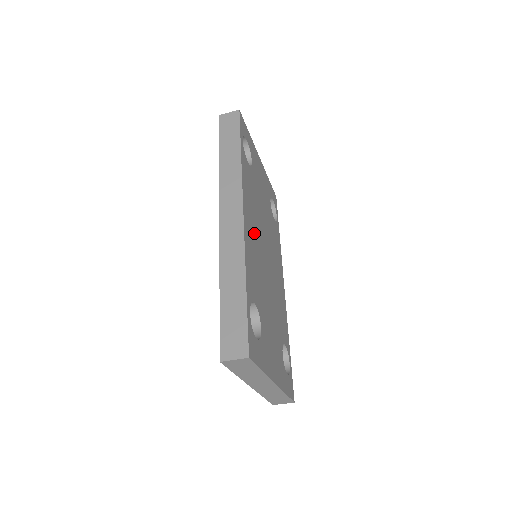
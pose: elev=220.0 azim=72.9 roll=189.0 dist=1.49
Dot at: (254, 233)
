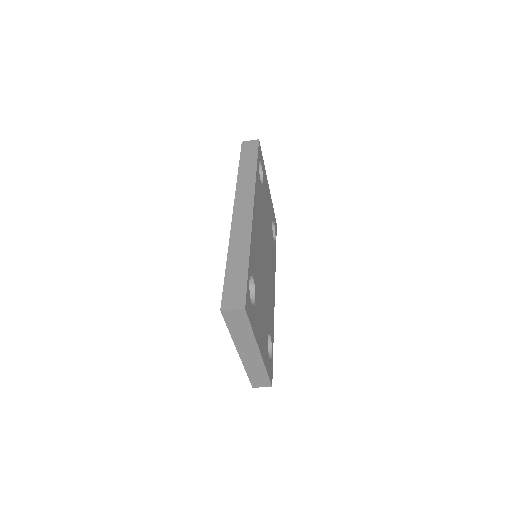
Dot at: (258, 231)
